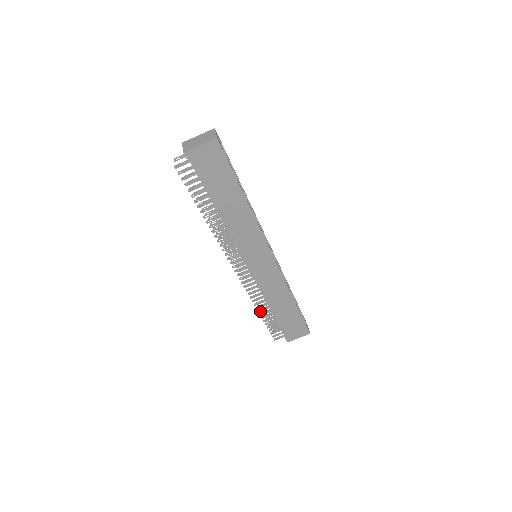
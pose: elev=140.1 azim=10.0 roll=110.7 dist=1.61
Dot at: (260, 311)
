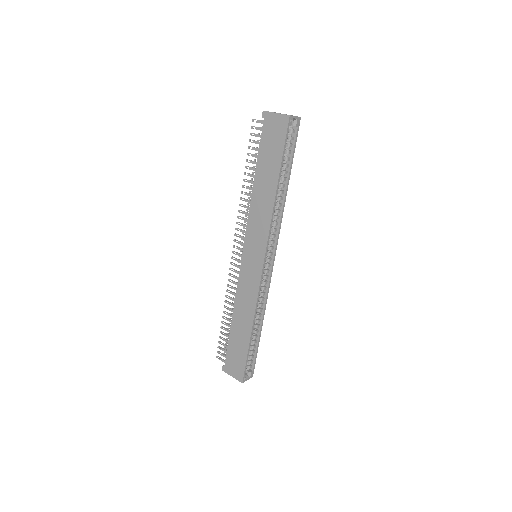
Dot at: occluded
